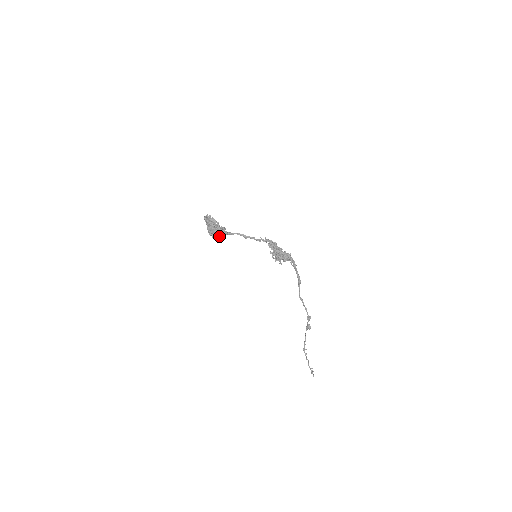
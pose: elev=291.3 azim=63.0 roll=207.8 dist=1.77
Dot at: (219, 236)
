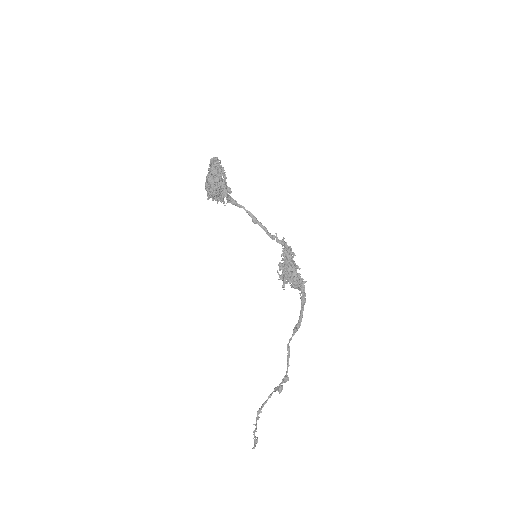
Dot at: (215, 197)
